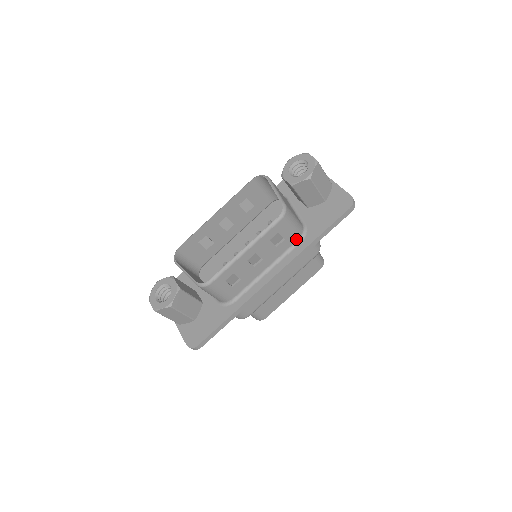
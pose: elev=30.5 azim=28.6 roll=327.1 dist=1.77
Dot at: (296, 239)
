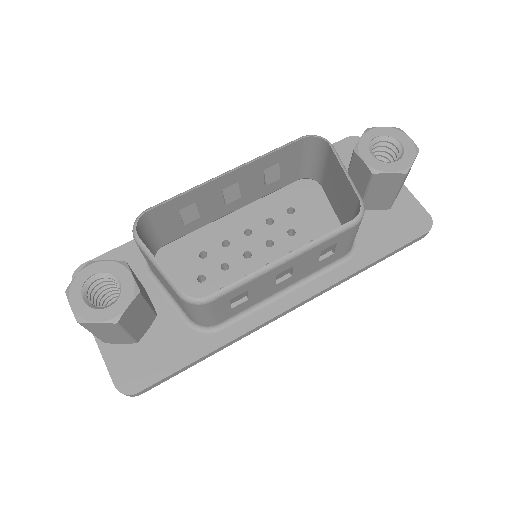
Dot at: (342, 255)
